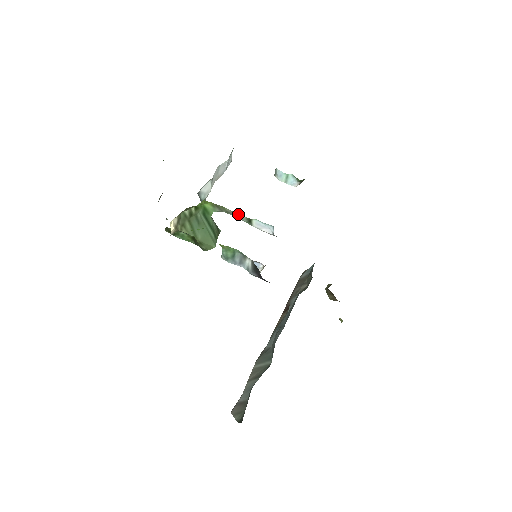
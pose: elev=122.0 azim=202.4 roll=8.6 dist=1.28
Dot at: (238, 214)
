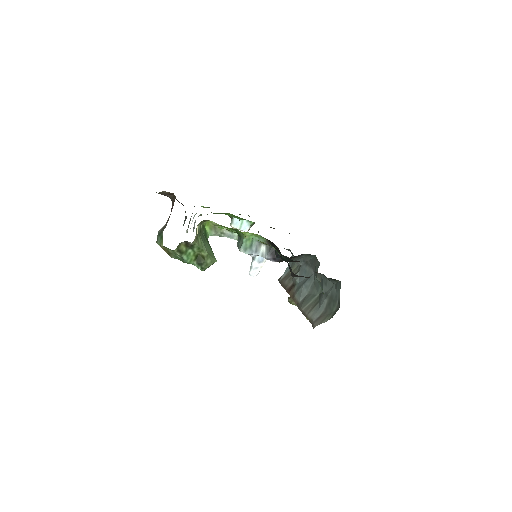
Dot at: occluded
